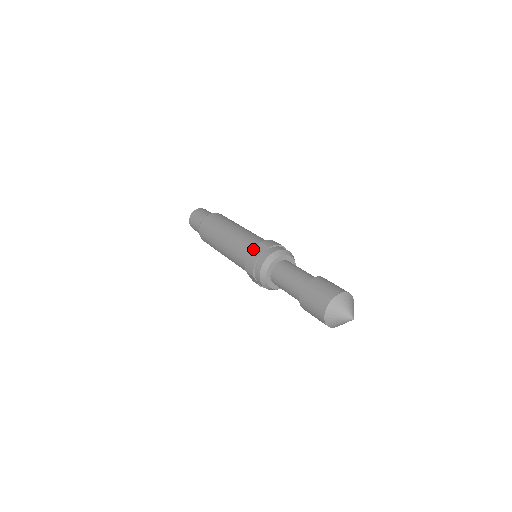
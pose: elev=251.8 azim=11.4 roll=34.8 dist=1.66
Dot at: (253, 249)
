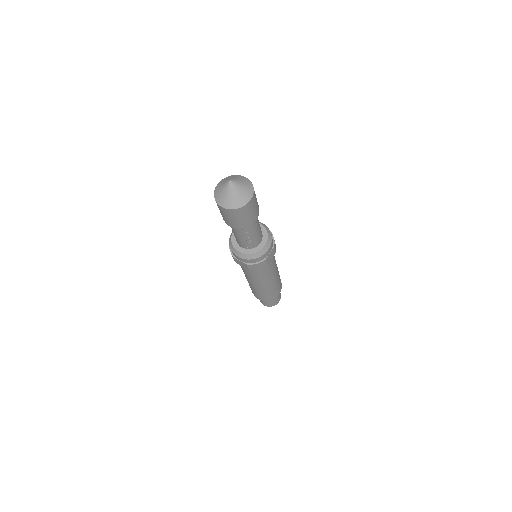
Dot at: occluded
